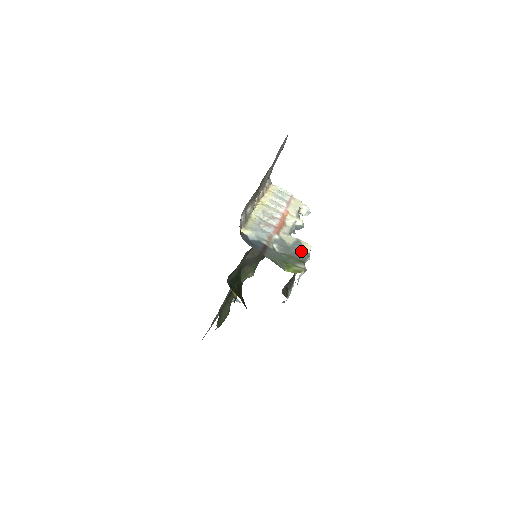
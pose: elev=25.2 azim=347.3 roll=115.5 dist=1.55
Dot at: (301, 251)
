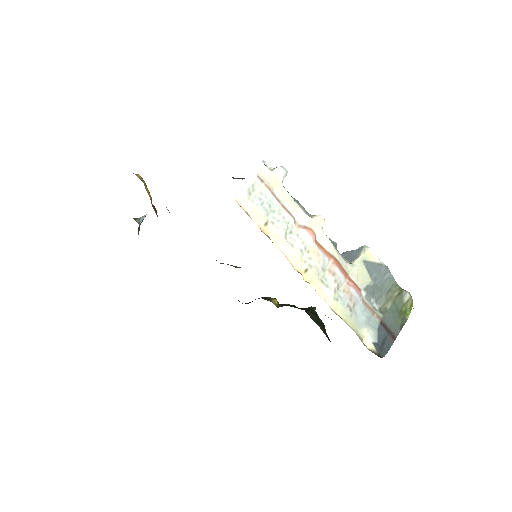
Dot at: (380, 273)
